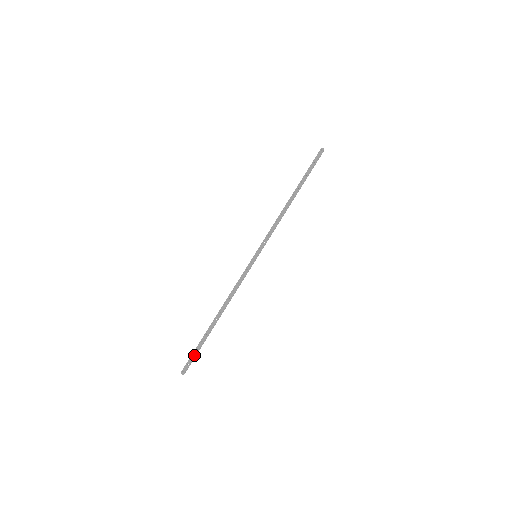
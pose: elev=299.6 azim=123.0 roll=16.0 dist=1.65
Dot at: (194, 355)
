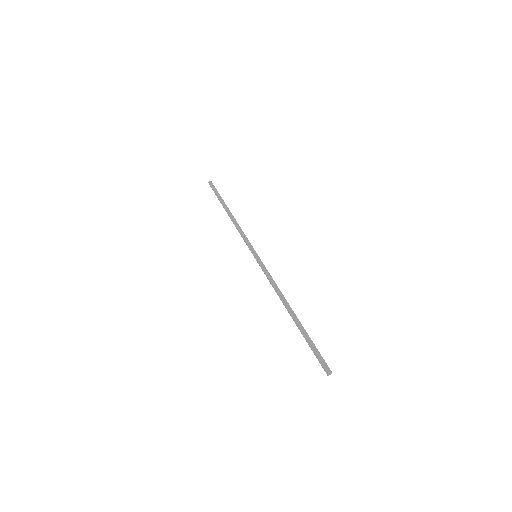
Dot at: (316, 350)
